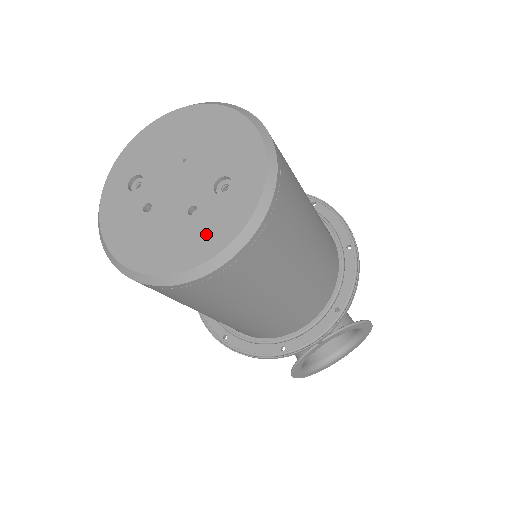
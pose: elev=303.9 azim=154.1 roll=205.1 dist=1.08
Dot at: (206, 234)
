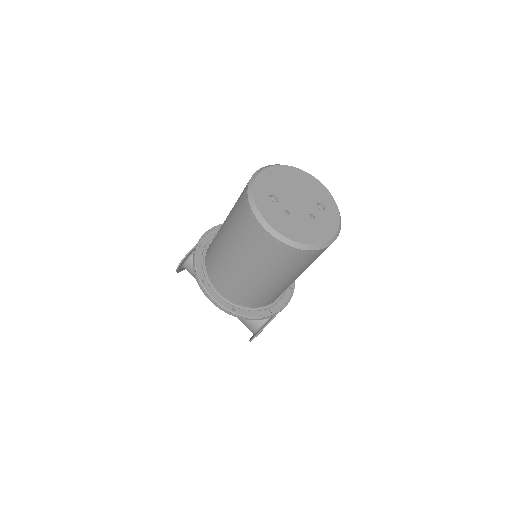
Dot at: (325, 227)
